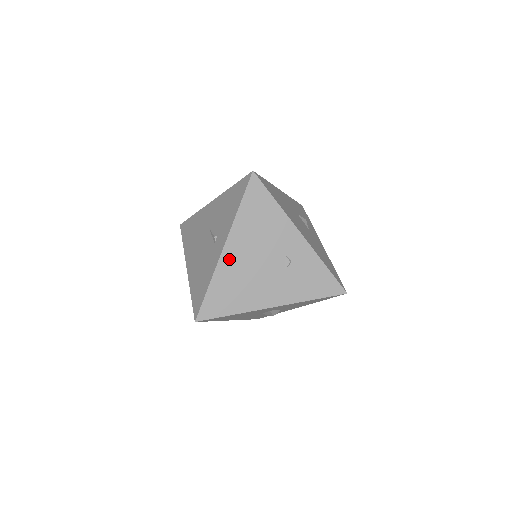
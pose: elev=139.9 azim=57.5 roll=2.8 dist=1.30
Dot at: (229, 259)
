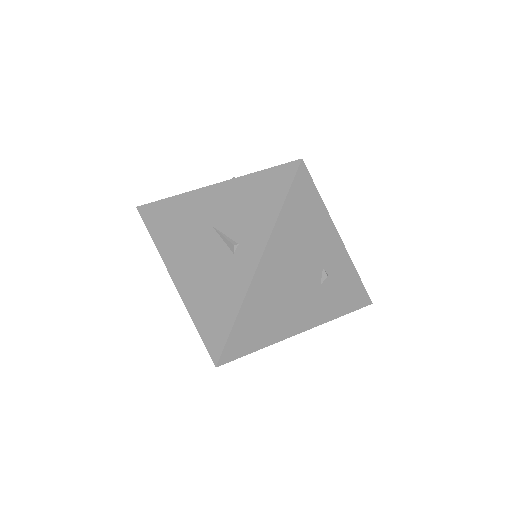
Dot at: (263, 280)
